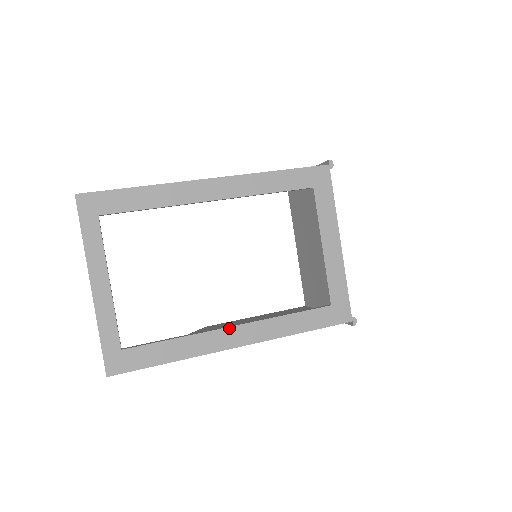
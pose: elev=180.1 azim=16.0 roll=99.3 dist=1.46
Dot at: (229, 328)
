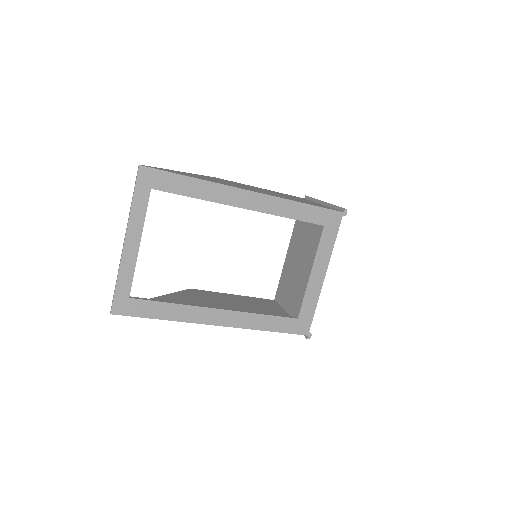
Dot at: (216, 309)
